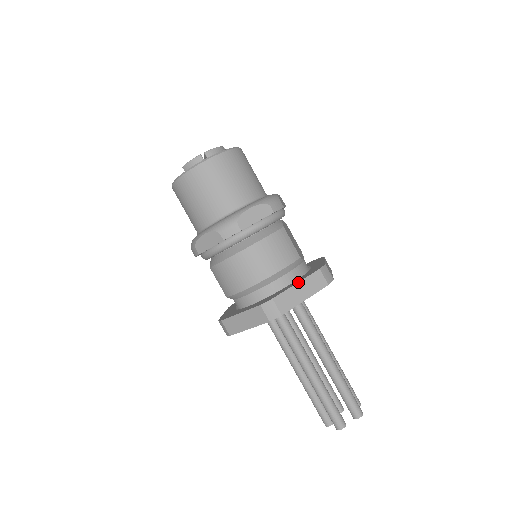
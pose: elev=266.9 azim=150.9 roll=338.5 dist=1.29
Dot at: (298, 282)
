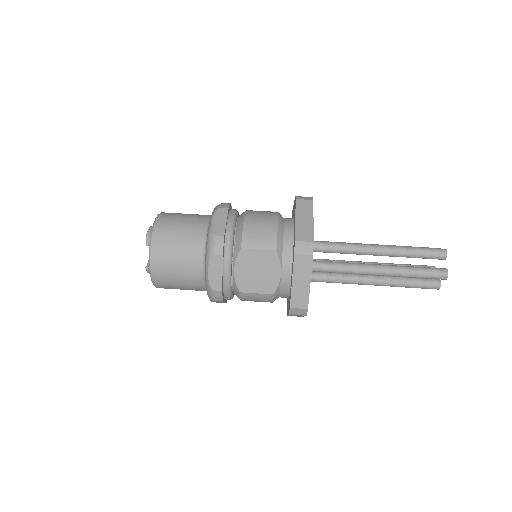
Dot at: occluded
